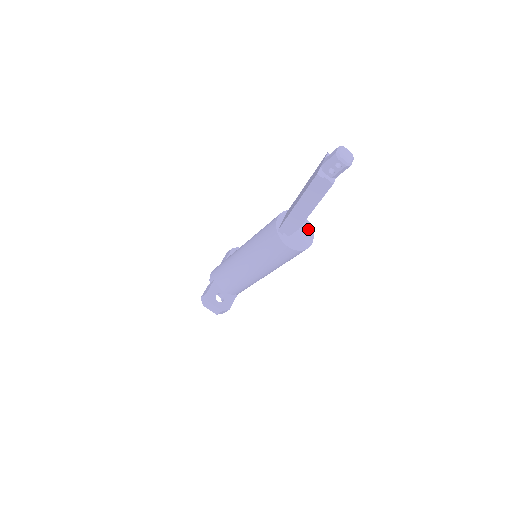
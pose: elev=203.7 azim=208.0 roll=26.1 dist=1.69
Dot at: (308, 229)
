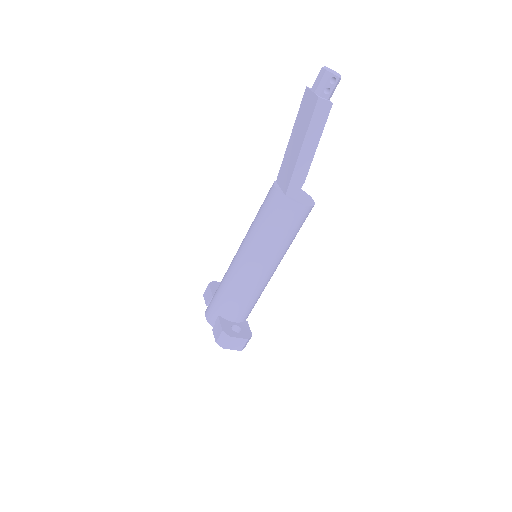
Dot at: (300, 191)
